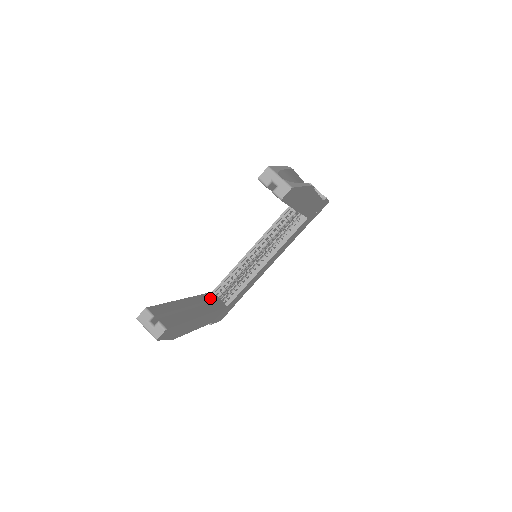
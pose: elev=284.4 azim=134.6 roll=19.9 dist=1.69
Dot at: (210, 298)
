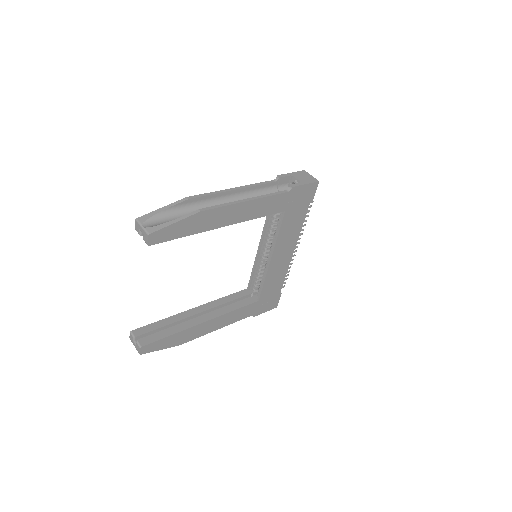
Dot at: (236, 297)
